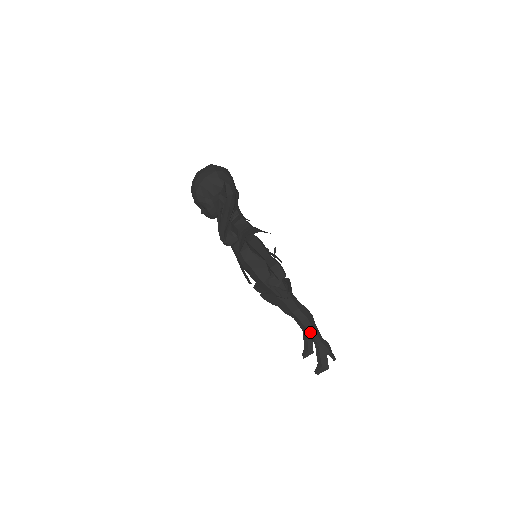
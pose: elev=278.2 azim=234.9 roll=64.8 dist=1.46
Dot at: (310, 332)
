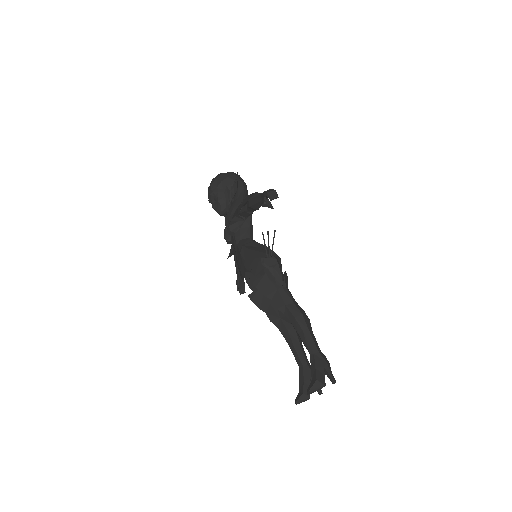
Dot at: (305, 334)
